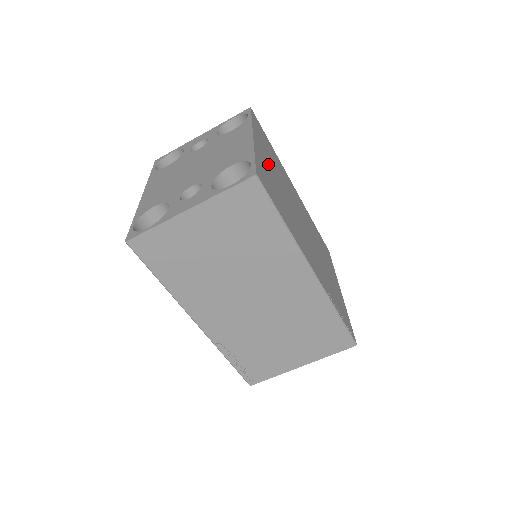
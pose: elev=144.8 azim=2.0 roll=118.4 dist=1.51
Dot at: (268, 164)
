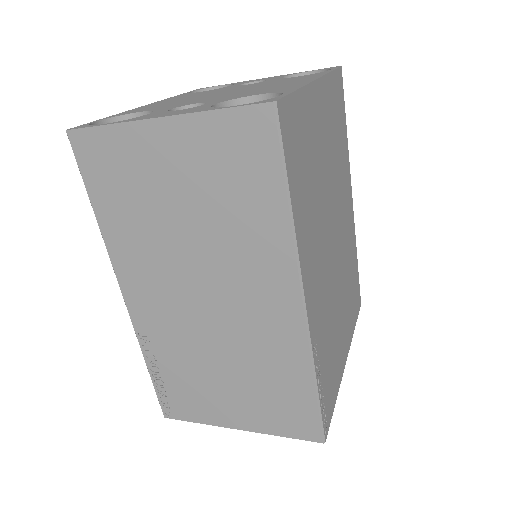
Dot at: (320, 130)
